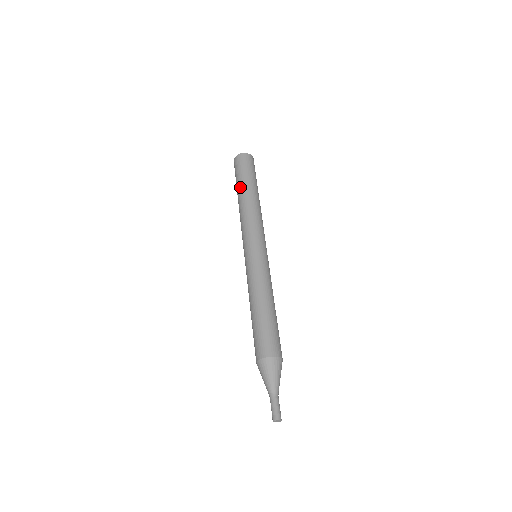
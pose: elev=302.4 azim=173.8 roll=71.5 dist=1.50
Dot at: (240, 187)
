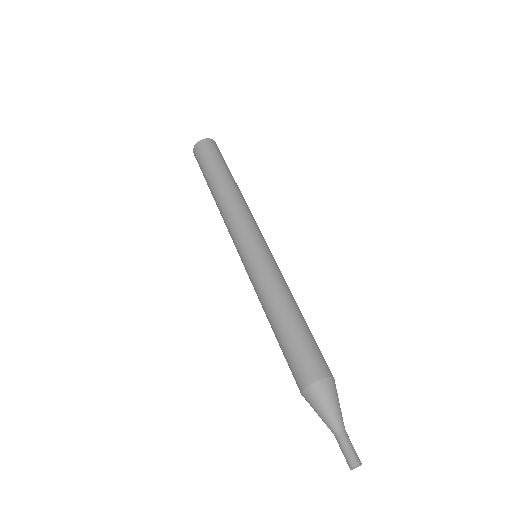
Dot at: (220, 173)
